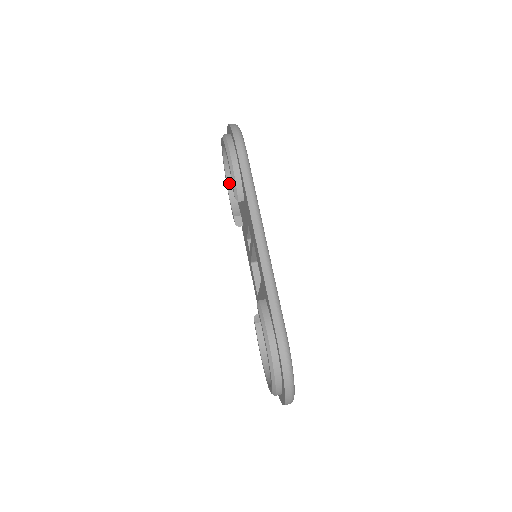
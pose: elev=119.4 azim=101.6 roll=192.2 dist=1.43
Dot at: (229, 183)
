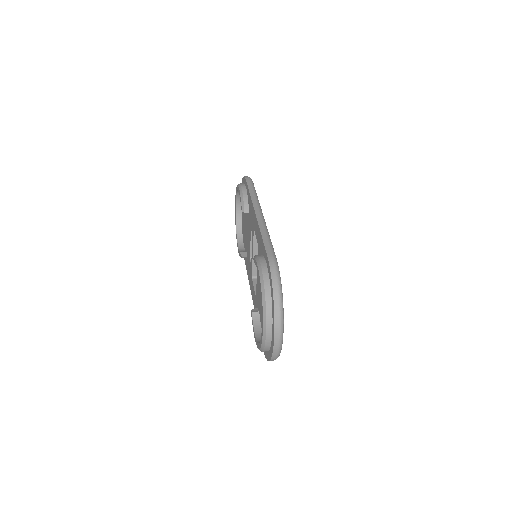
Dot at: (239, 237)
